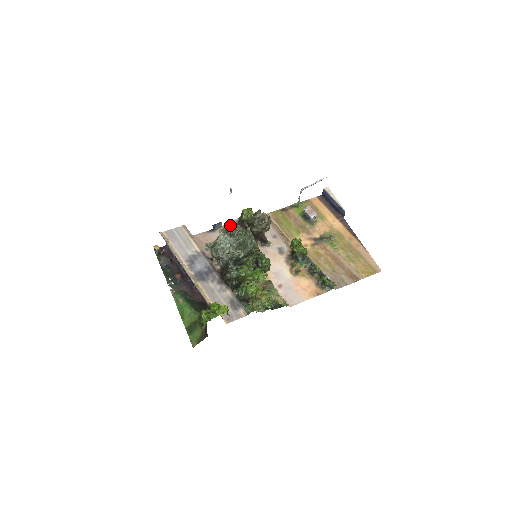
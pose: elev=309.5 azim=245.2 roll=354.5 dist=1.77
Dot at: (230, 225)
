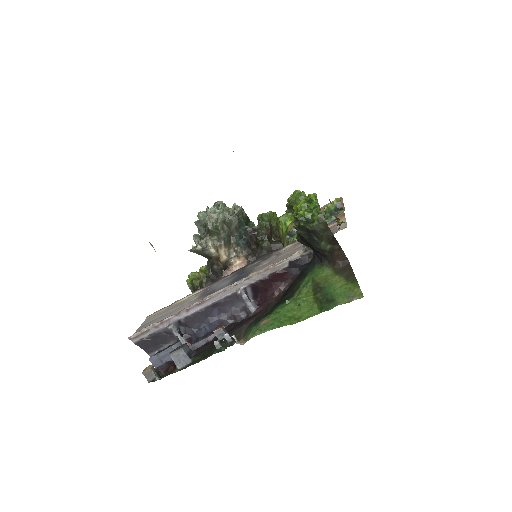
Dot at: occluded
